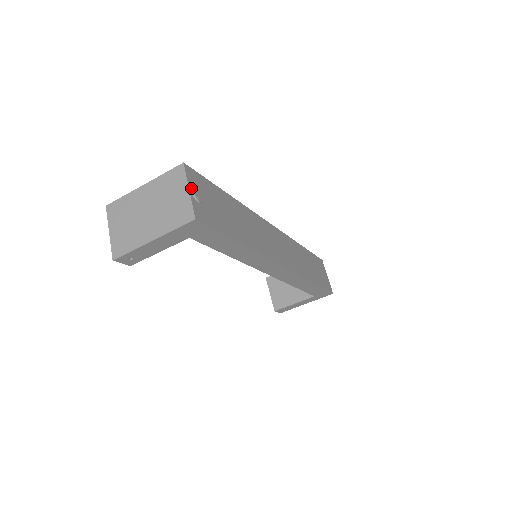
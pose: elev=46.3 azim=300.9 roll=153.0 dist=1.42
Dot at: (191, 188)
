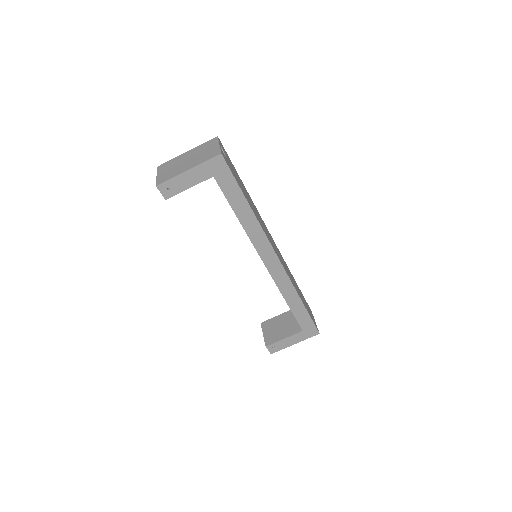
Dot at: (220, 146)
